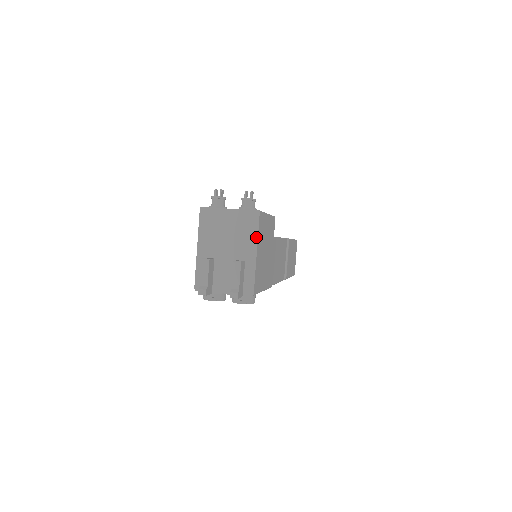
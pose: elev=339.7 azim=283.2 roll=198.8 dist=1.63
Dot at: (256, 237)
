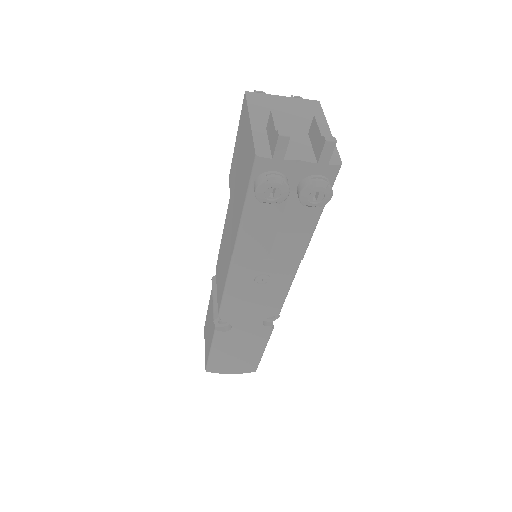
Dot at: occluded
